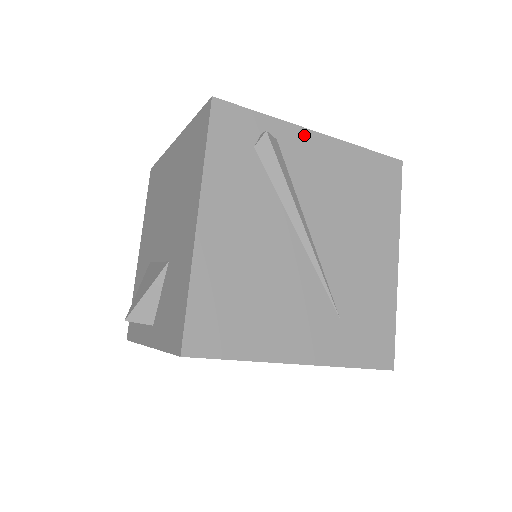
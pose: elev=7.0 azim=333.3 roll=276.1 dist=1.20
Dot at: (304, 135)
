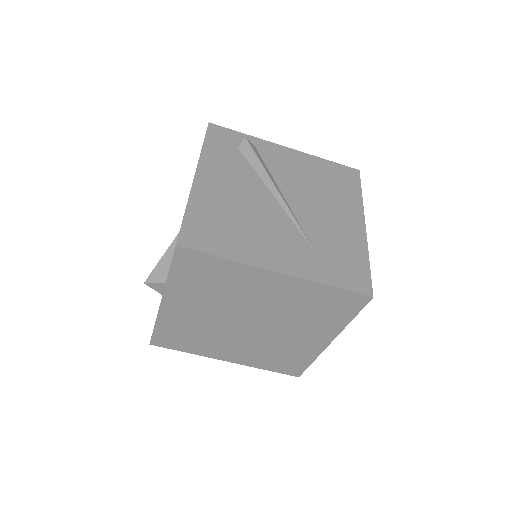
Dot at: (276, 147)
